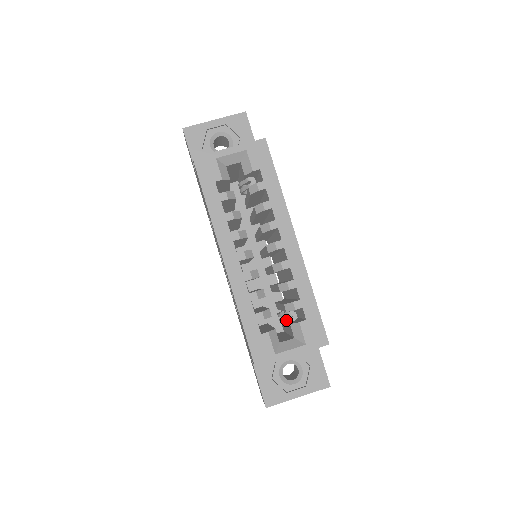
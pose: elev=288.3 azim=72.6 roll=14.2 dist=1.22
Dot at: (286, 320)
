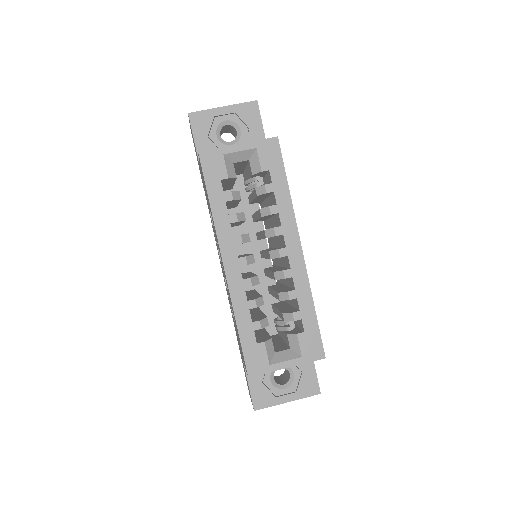
Dot at: (283, 328)
